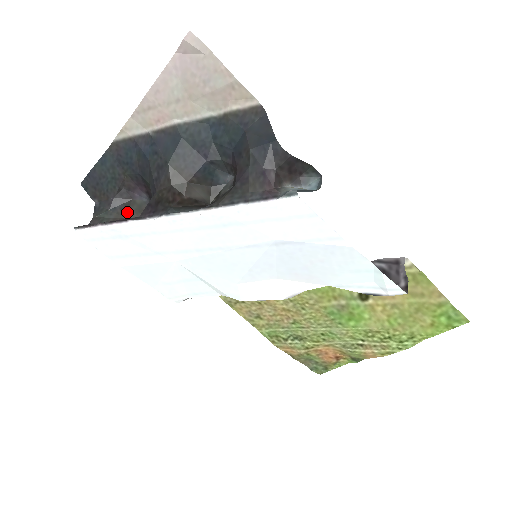
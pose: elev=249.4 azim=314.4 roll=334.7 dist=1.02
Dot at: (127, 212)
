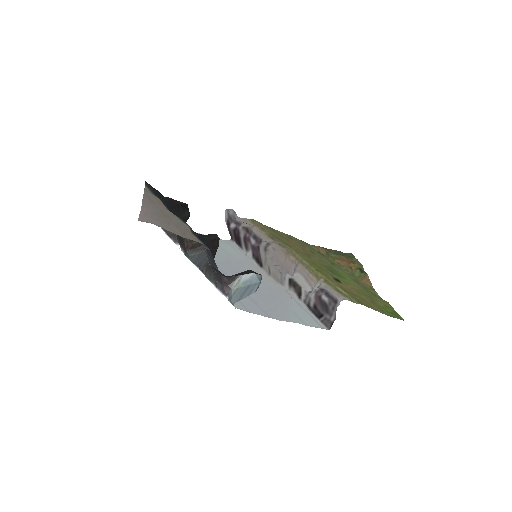
Dot at: occluded
